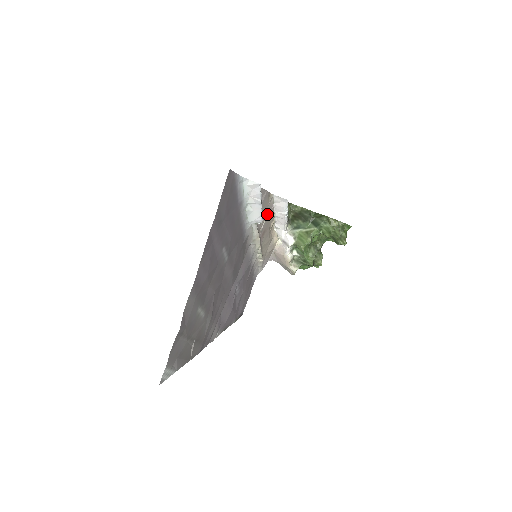
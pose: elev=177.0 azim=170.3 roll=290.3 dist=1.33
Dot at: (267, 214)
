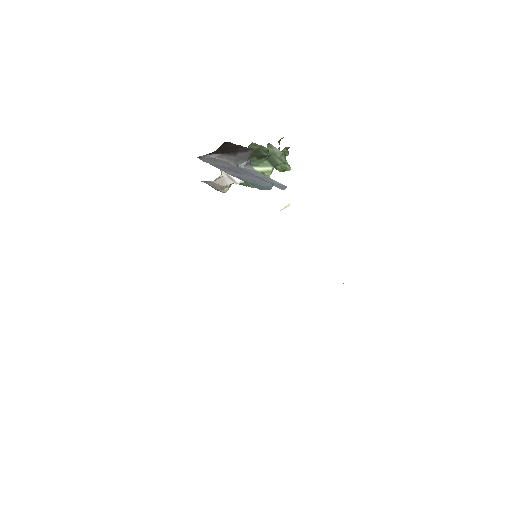
Dot at: occluded
